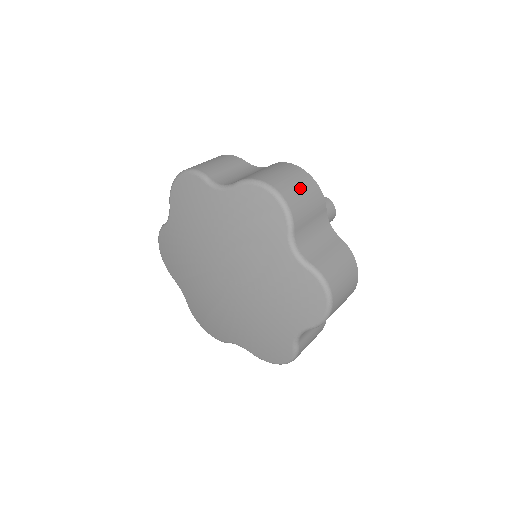
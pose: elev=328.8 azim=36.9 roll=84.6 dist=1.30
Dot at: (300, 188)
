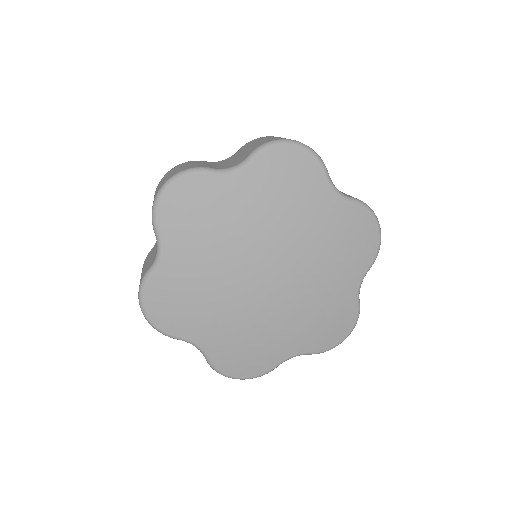
Dot at: occluded
